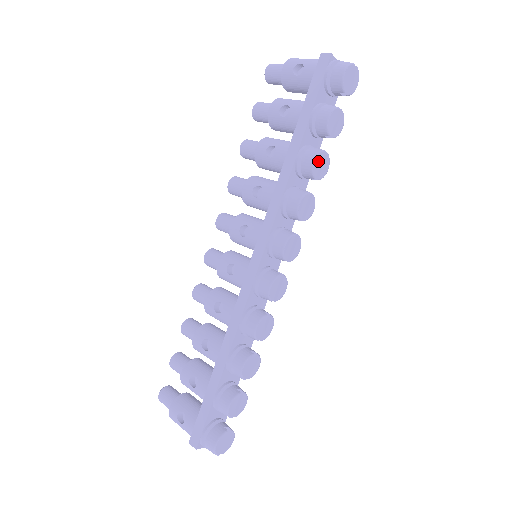
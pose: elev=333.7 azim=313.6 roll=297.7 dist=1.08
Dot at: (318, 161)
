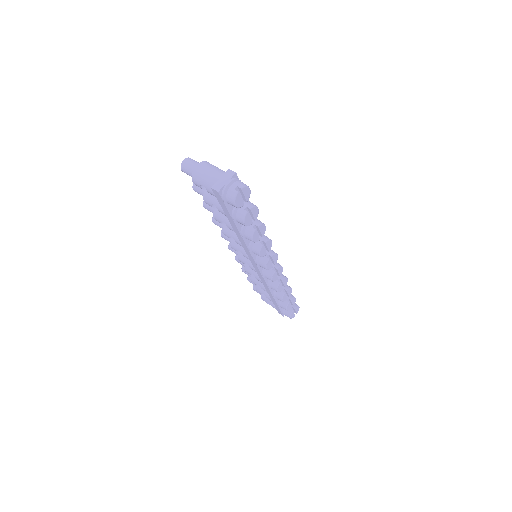
Dot at: (255, 237)
